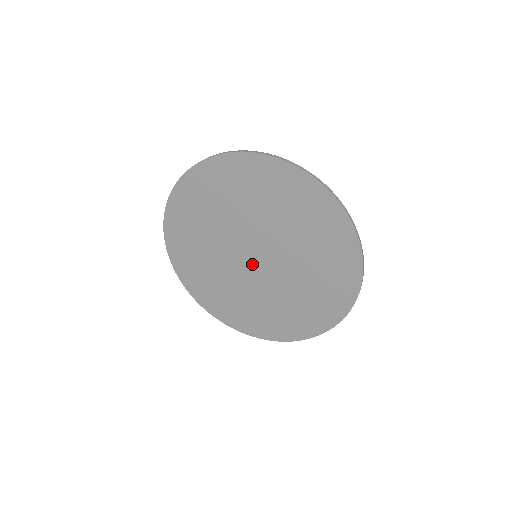
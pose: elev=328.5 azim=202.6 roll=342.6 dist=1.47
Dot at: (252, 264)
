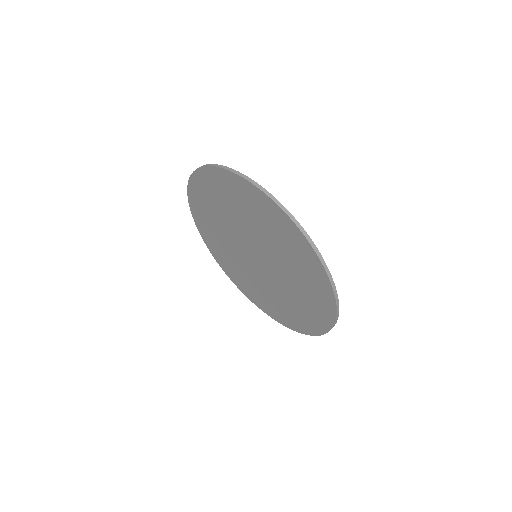
Dot at: (254, 261)
